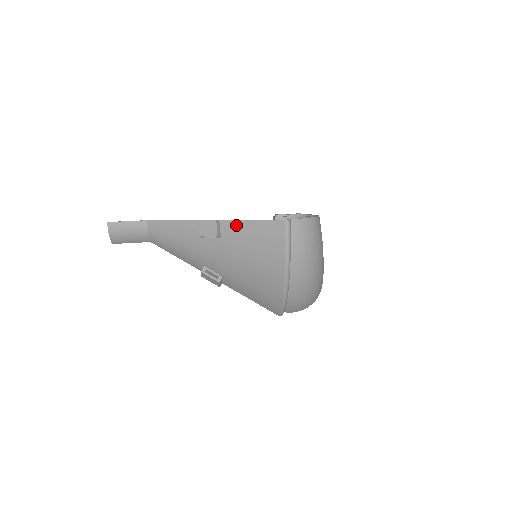
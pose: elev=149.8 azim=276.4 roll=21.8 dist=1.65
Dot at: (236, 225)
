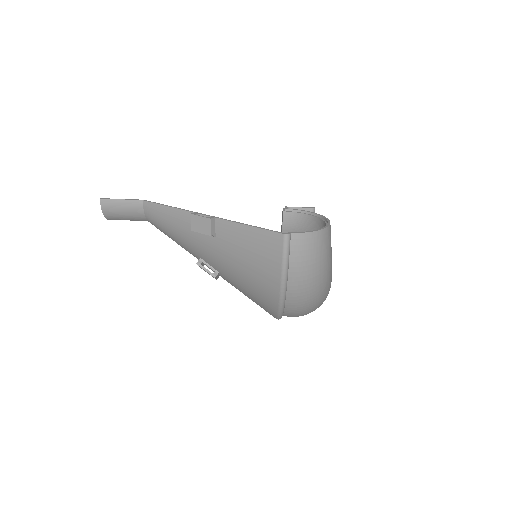
Dot at: (232, 227)
